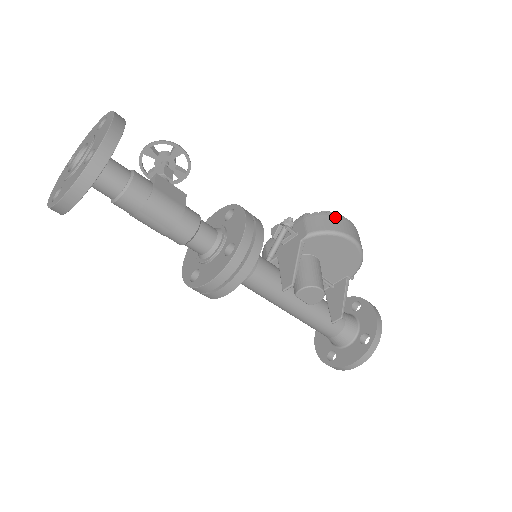
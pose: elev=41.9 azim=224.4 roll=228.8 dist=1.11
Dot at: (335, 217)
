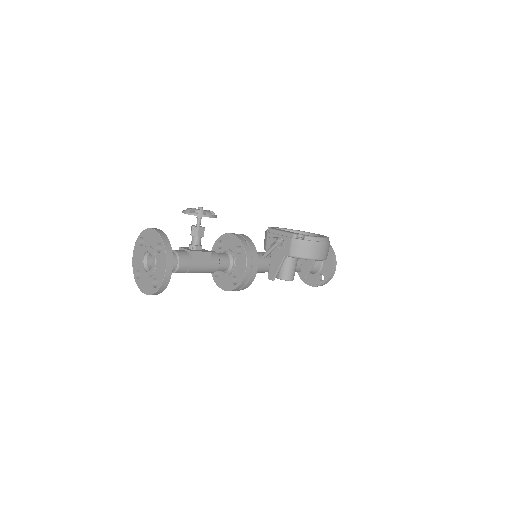
Dot at: (312, 245)
